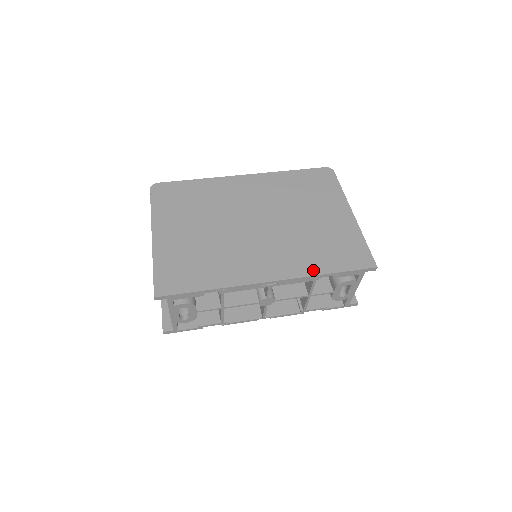
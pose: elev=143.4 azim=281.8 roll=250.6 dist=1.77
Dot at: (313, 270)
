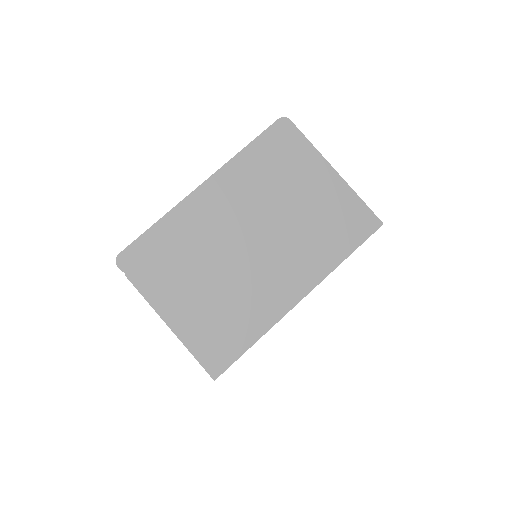
Dot at: (331, 264)
